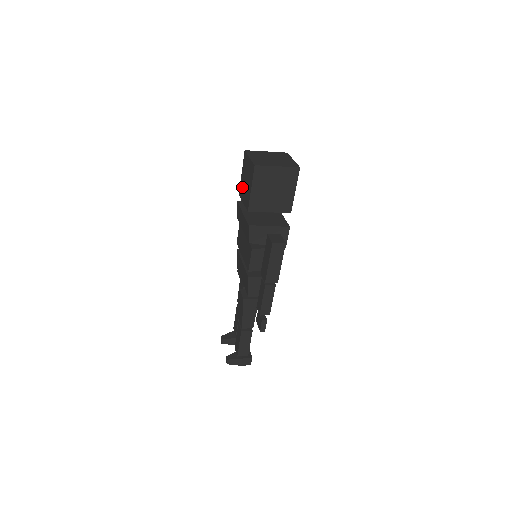
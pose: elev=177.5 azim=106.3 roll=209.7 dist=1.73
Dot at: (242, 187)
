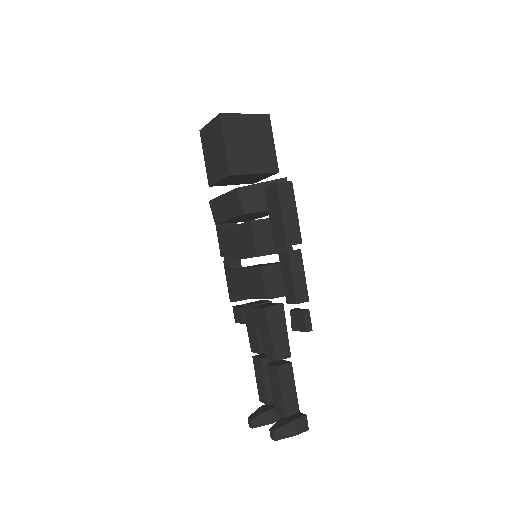
Dot at: (210, 169)
